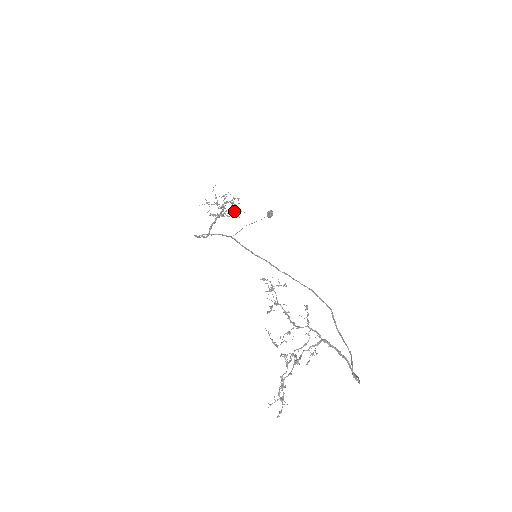
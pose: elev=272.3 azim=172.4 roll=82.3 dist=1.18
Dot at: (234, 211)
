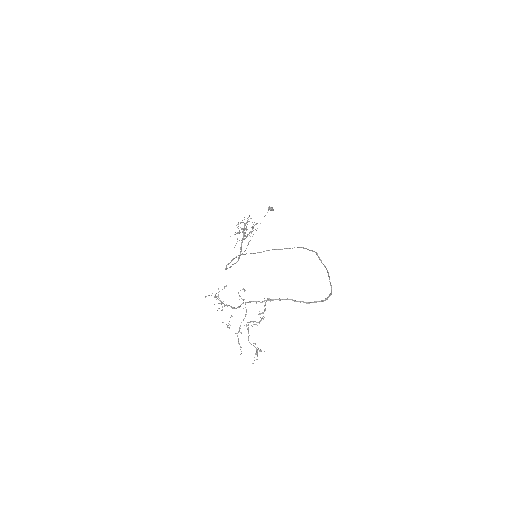
Dot at: occluded
